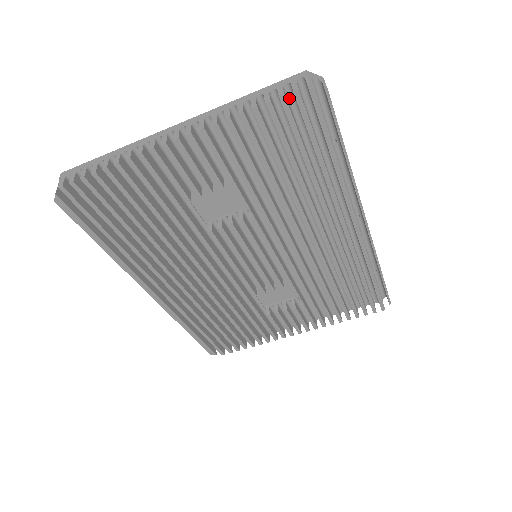
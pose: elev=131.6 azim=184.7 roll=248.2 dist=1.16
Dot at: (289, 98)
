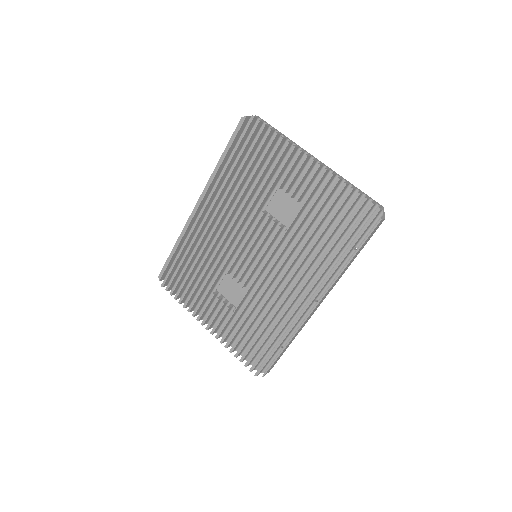
Dot at: (365, 206)
